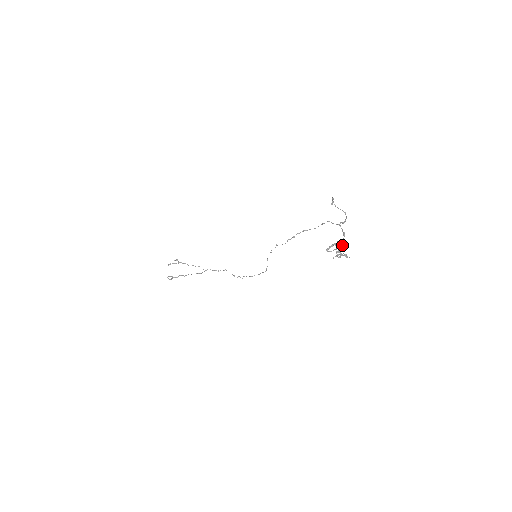
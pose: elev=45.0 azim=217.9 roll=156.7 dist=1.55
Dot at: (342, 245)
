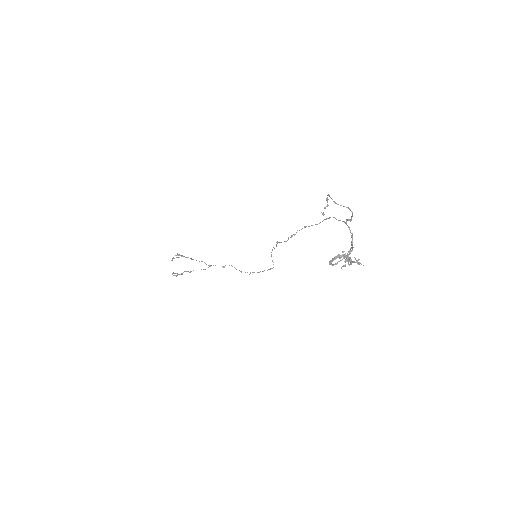
Dot at: (351, 251)
